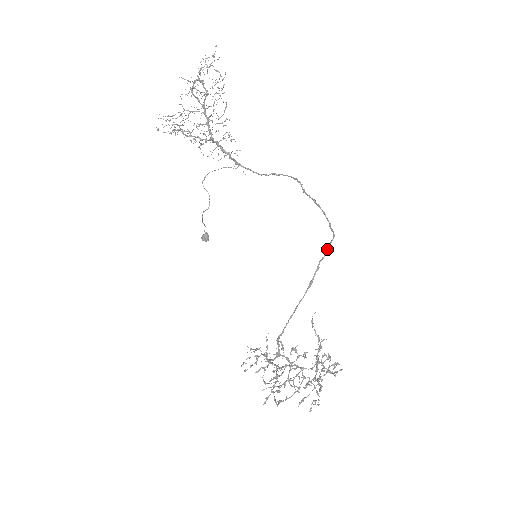
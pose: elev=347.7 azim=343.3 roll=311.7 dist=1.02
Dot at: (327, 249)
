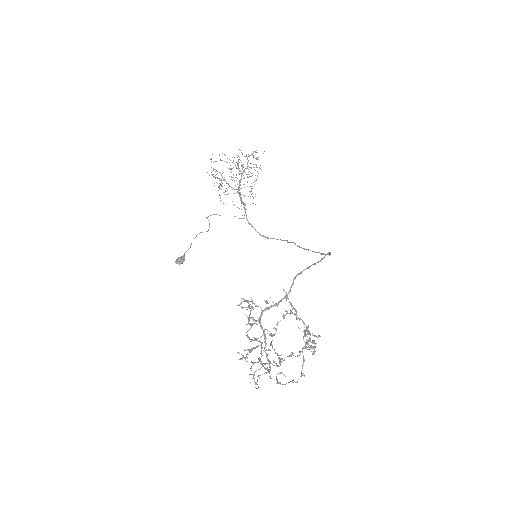
Dot at: (330, 253)
